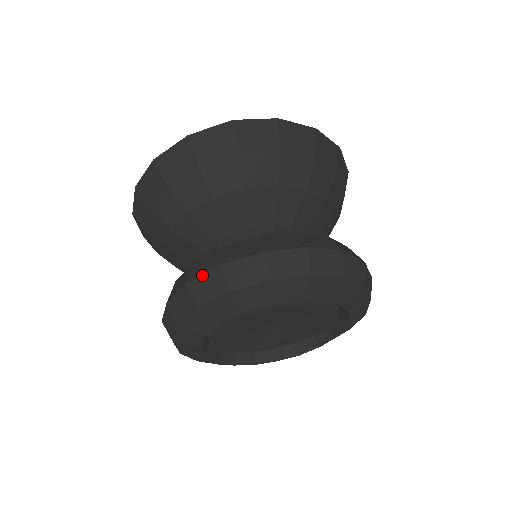
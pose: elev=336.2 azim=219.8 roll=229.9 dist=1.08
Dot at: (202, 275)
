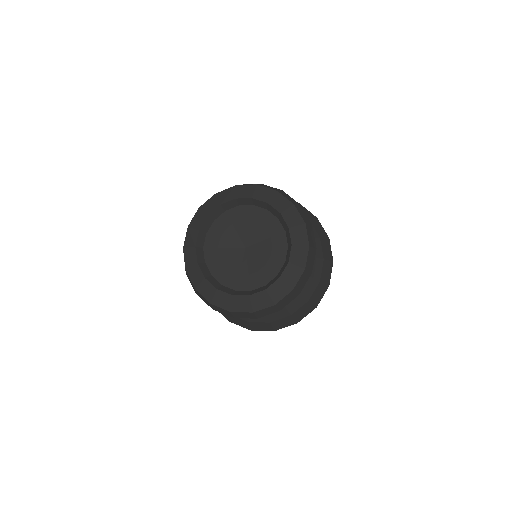
Dot at: occluded
